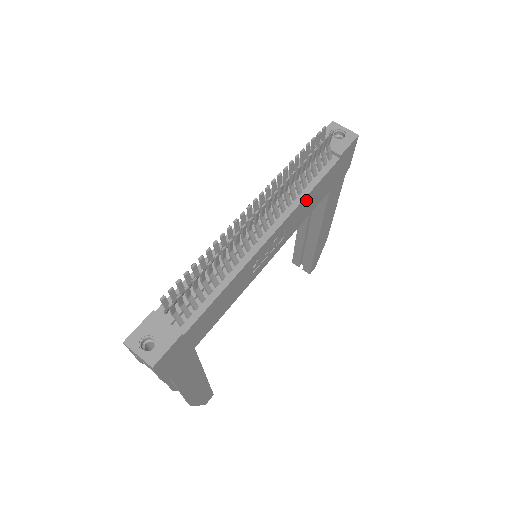
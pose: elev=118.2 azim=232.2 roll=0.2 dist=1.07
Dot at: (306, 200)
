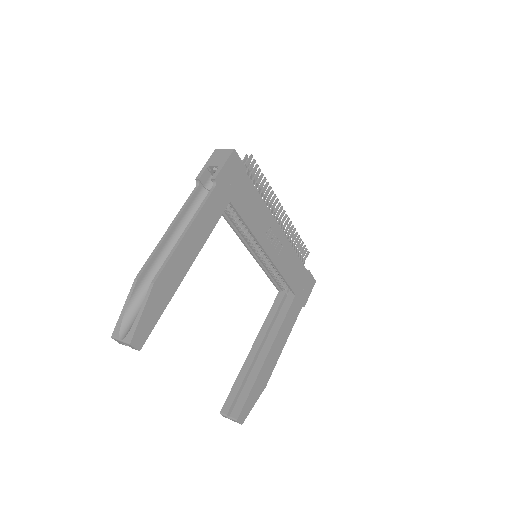
Dot at: (293, 256)
